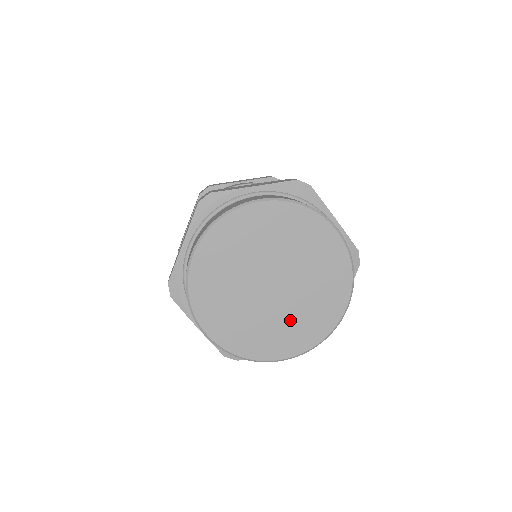
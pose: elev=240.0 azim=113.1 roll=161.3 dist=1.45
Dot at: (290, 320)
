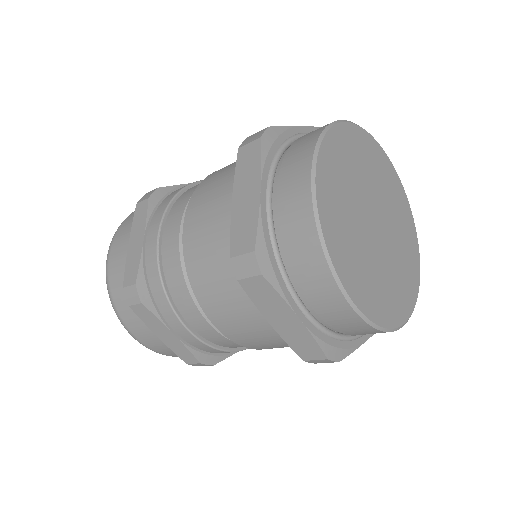
Dot at: (372, 270)
